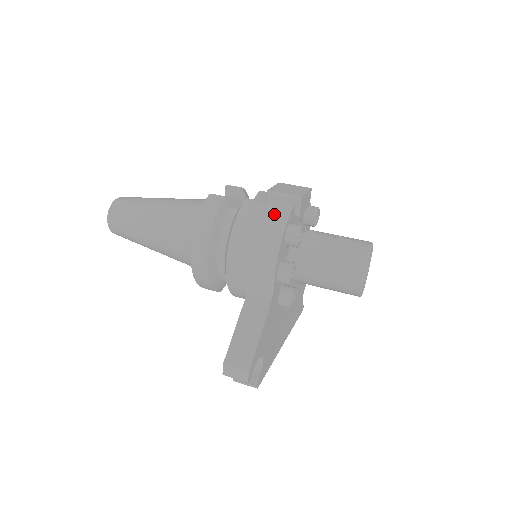
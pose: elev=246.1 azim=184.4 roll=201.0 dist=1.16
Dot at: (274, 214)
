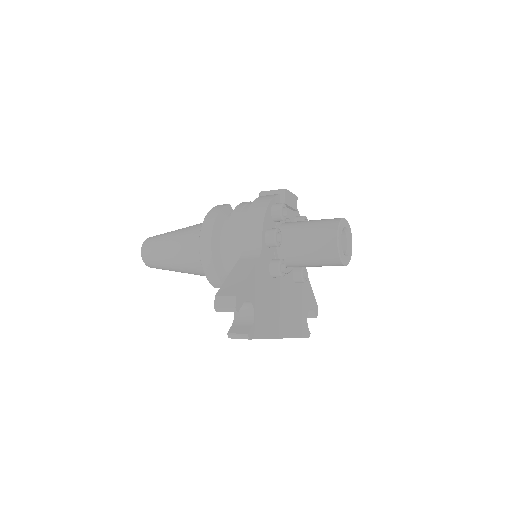
Dot at: (263, 198)
